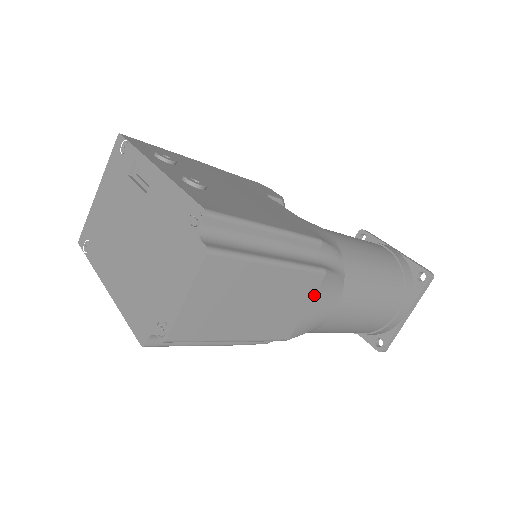
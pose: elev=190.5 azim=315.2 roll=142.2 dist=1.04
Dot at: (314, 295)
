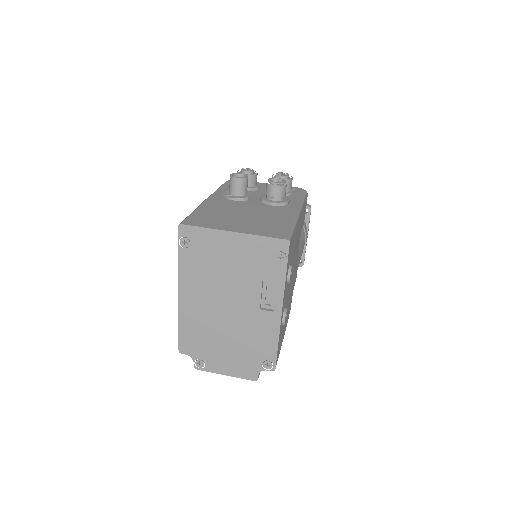
Dot at: occluded
